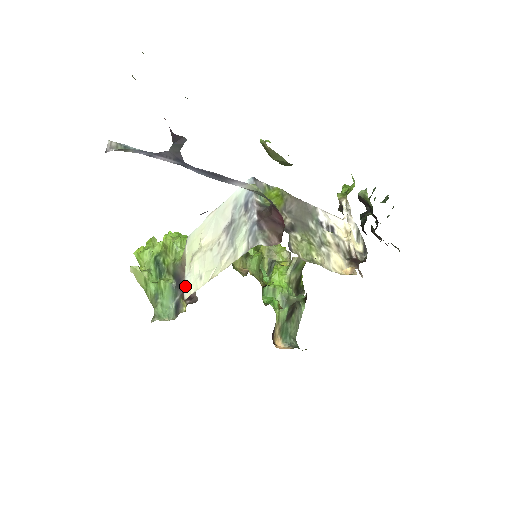
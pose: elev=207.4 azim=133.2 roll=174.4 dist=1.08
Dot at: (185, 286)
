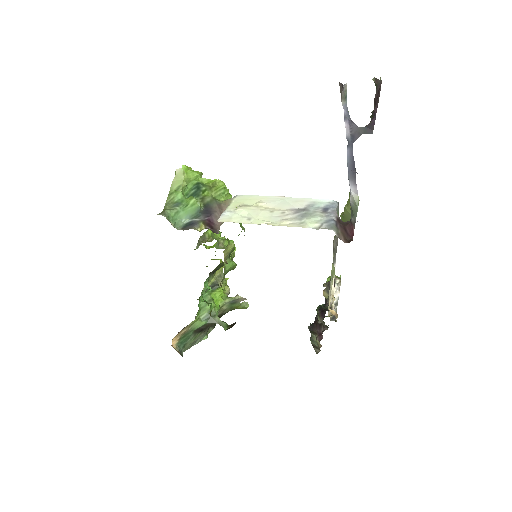
Dot at: (223, 215)
